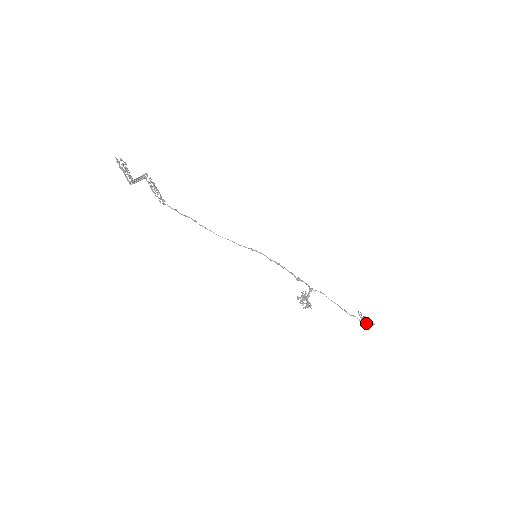
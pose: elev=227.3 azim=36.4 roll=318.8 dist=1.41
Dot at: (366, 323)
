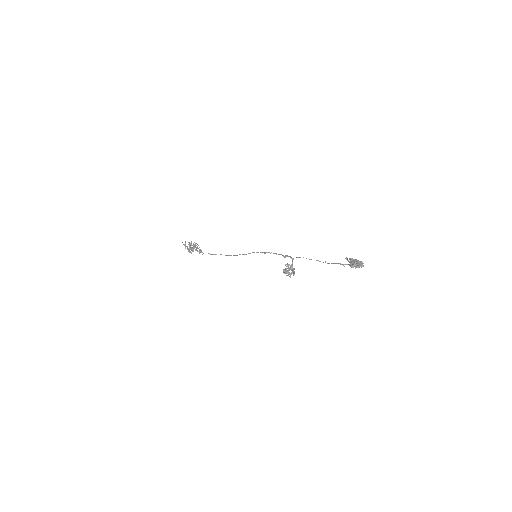
Dot at: (354, 264)
